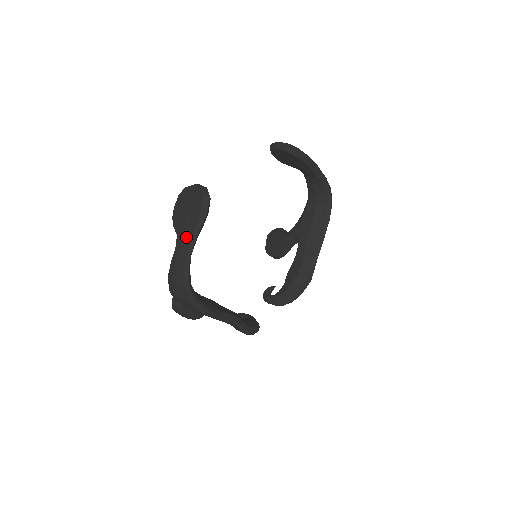
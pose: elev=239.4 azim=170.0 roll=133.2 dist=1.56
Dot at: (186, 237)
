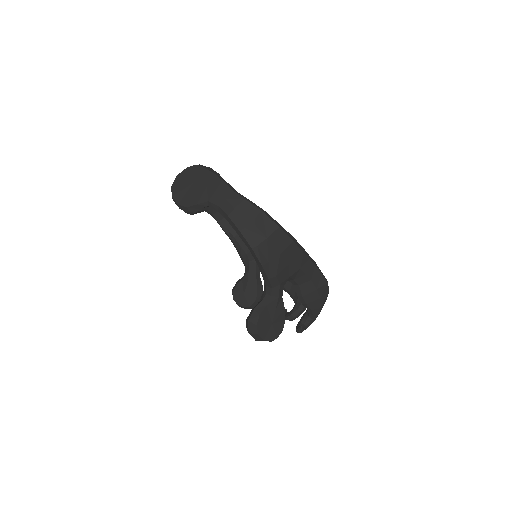
Dot at: (218, 186)
